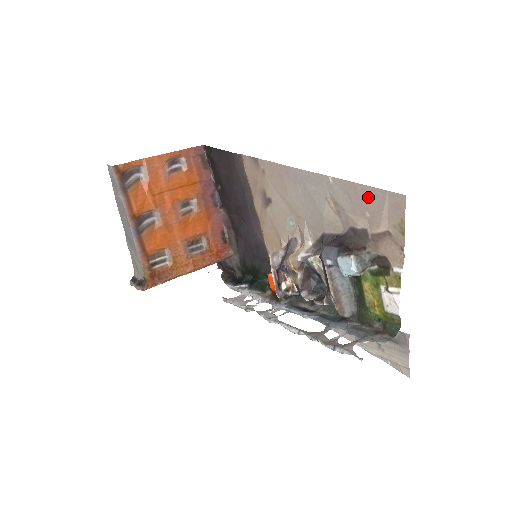
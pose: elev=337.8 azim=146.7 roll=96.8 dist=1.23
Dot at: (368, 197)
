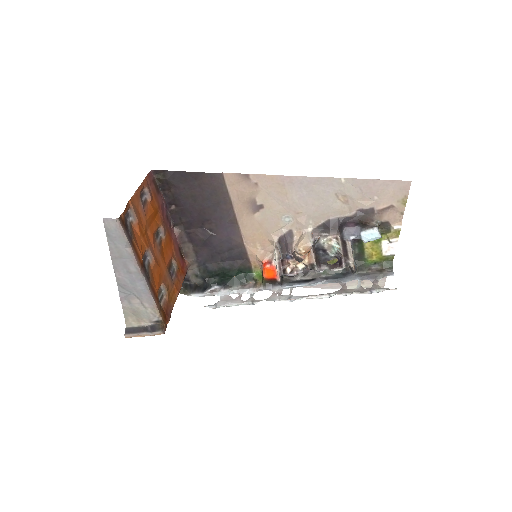
Dot at: (379, 187)
